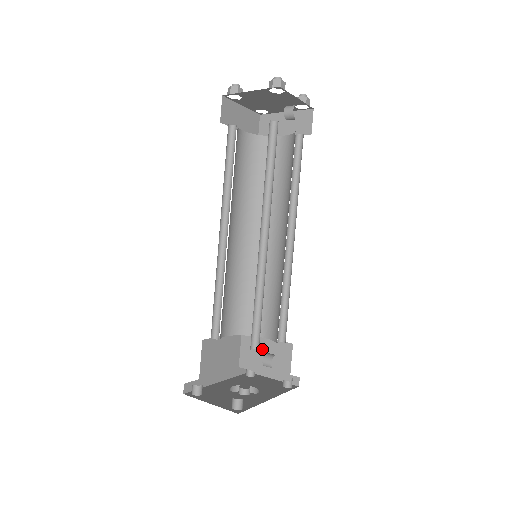
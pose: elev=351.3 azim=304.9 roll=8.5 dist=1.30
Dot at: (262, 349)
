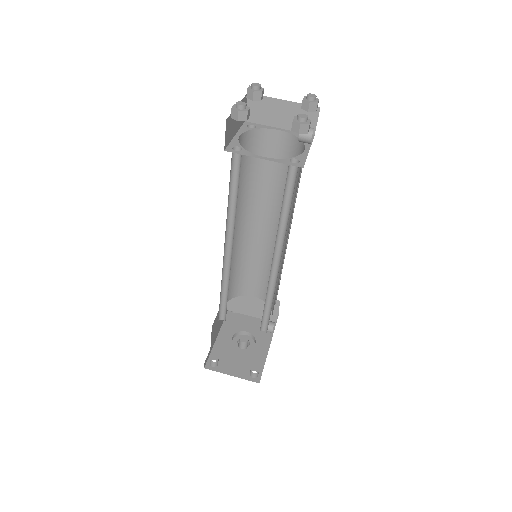
Dot at: (250, 301)
